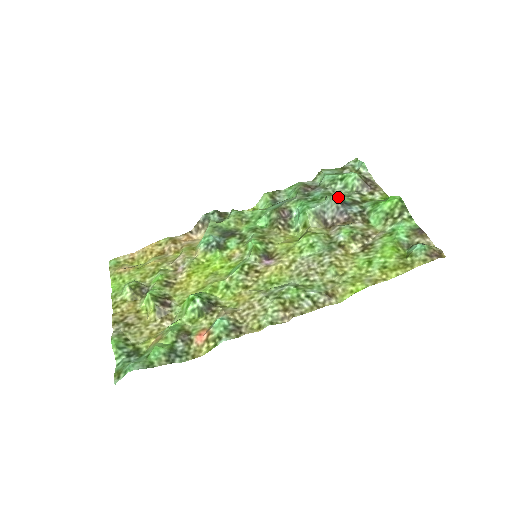
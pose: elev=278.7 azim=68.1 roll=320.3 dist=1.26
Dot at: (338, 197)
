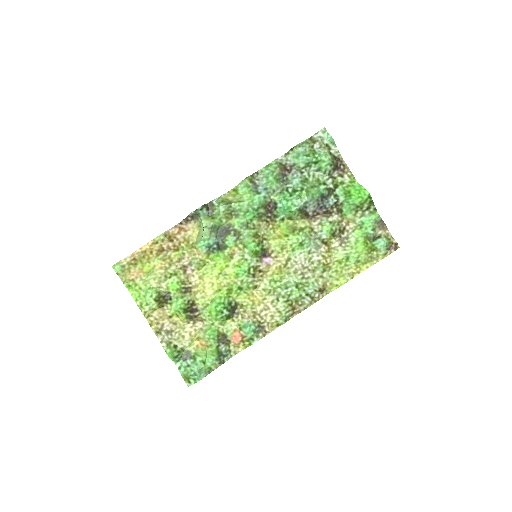
Dot at: (318, 194)
